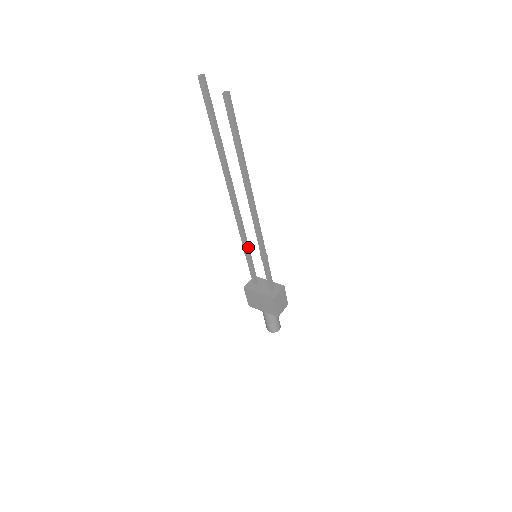
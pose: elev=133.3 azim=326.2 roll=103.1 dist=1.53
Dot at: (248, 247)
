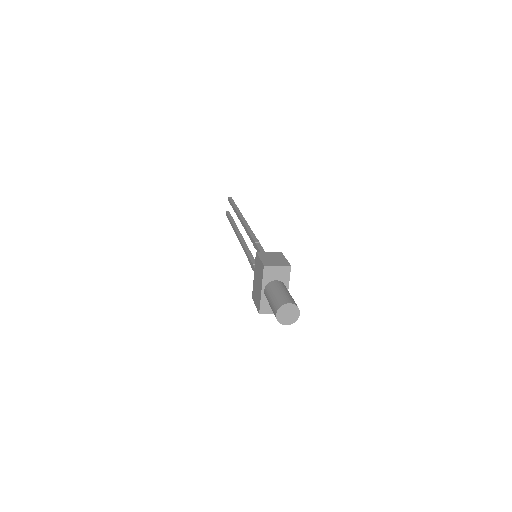
Dot at: occluded
